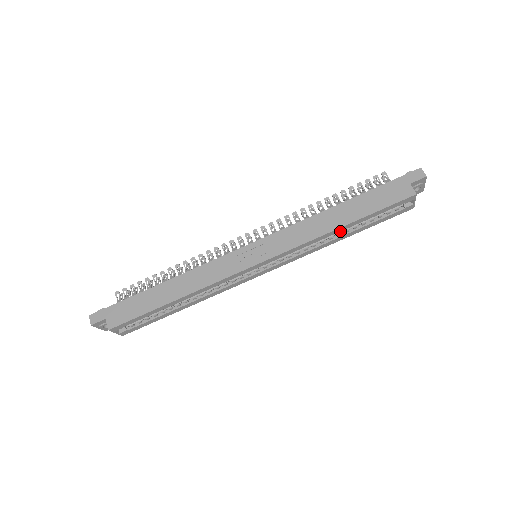
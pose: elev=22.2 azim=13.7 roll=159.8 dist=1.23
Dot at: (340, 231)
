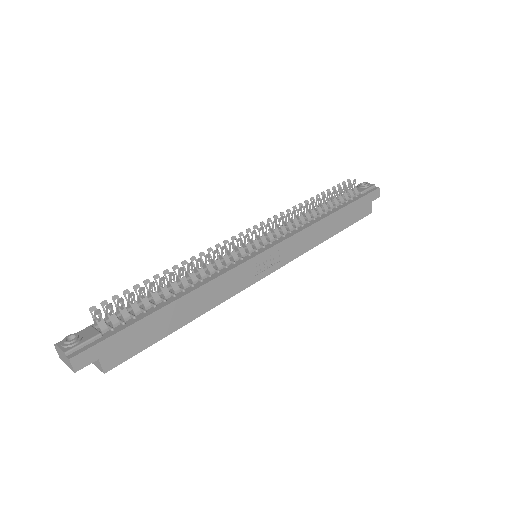
Dot at: occluded
